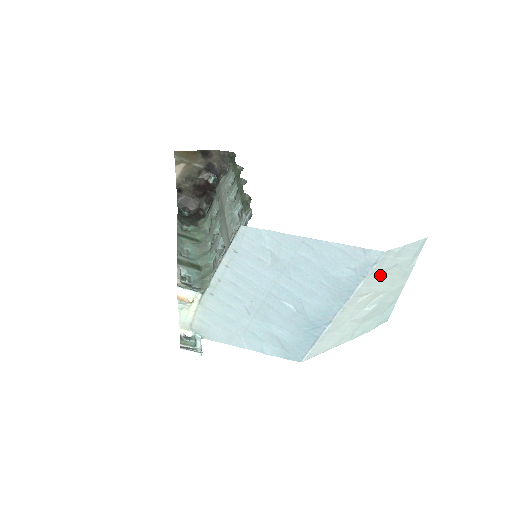
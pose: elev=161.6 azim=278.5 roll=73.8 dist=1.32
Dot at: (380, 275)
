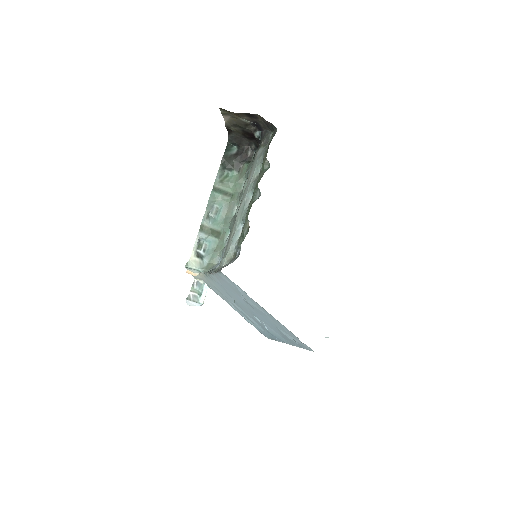
Dot at: occluded
